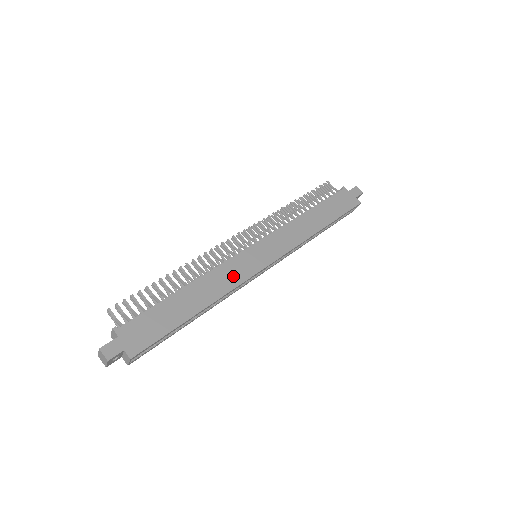
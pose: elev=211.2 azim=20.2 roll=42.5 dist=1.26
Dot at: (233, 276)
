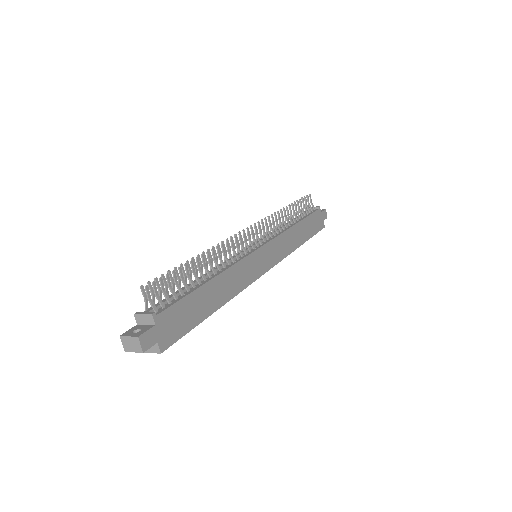
Dot at: (244, 277)
